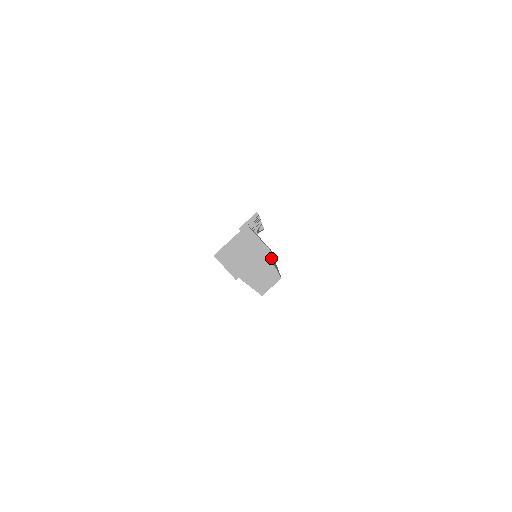
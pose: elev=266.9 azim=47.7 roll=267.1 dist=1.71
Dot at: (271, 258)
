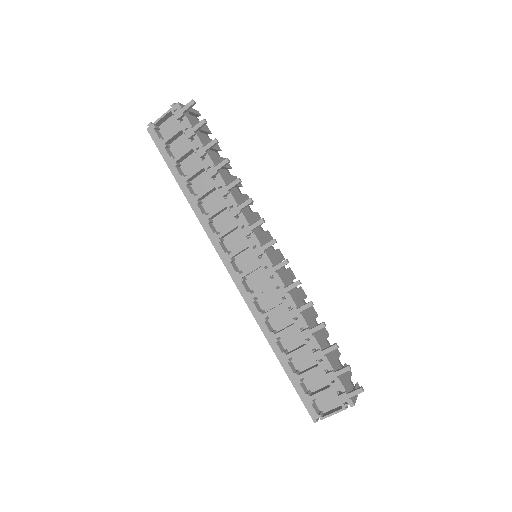
Dot at: occluded
